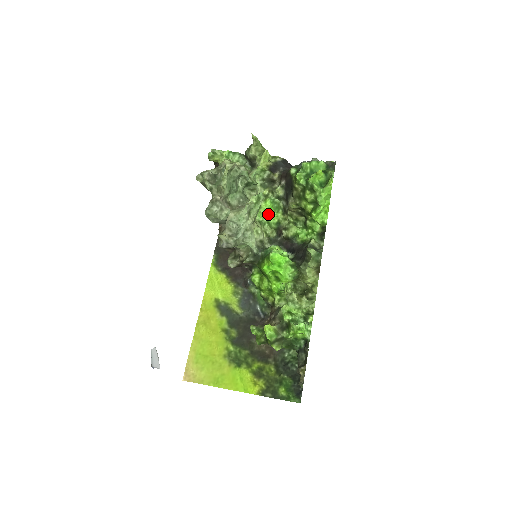
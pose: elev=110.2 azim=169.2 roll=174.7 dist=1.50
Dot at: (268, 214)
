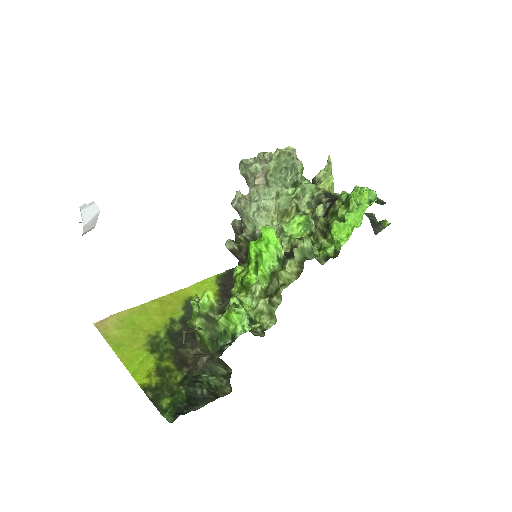
Dot at: (295, 229)
